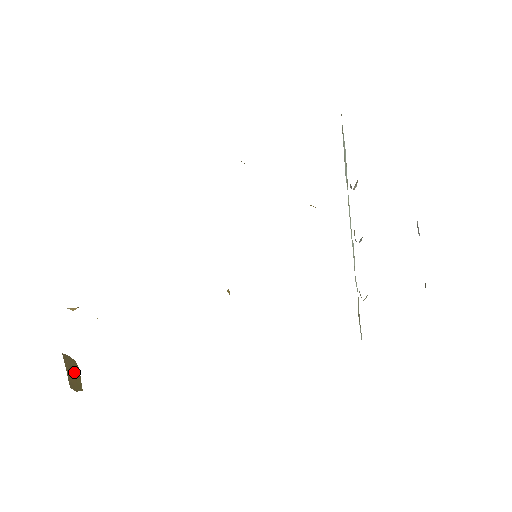
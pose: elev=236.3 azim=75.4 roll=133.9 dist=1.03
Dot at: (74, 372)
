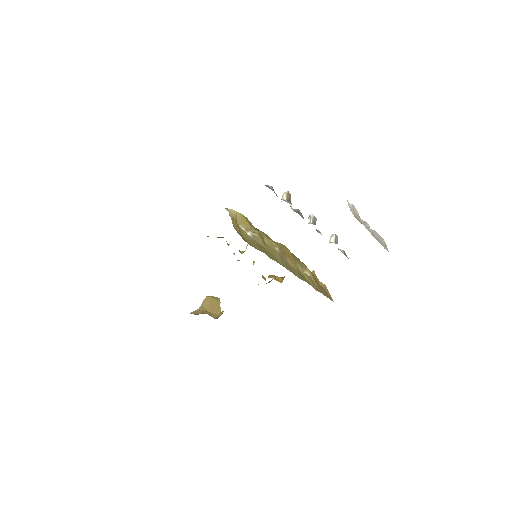
Dot at: (212, 304)
